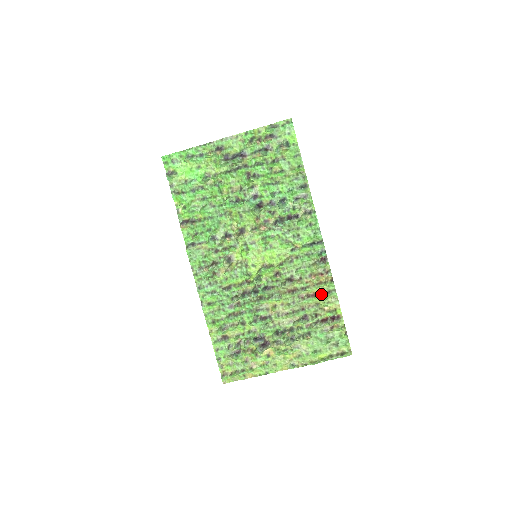
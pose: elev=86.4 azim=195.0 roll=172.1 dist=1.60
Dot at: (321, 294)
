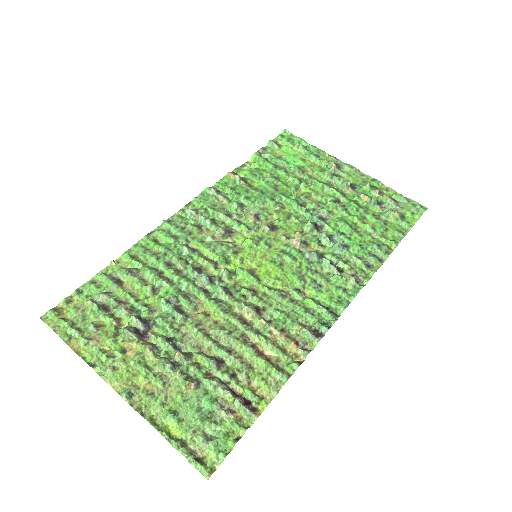
Dot at: (269, 361)
